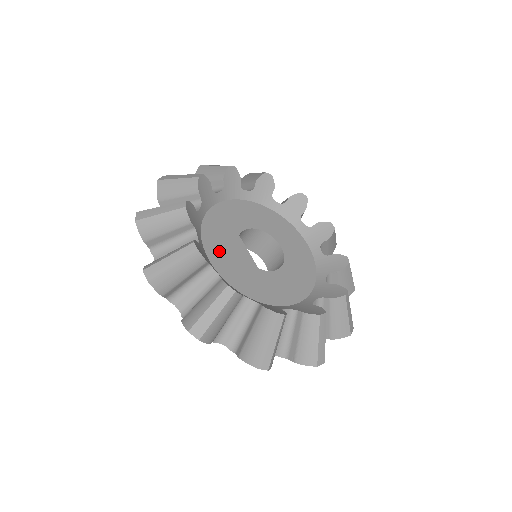
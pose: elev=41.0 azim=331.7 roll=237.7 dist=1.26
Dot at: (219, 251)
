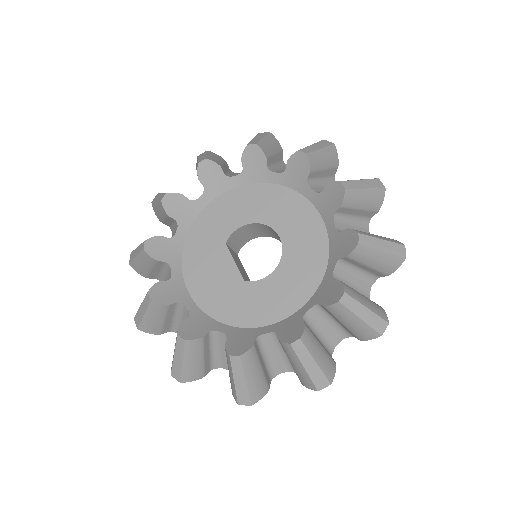
Dot at: (200, 274)
